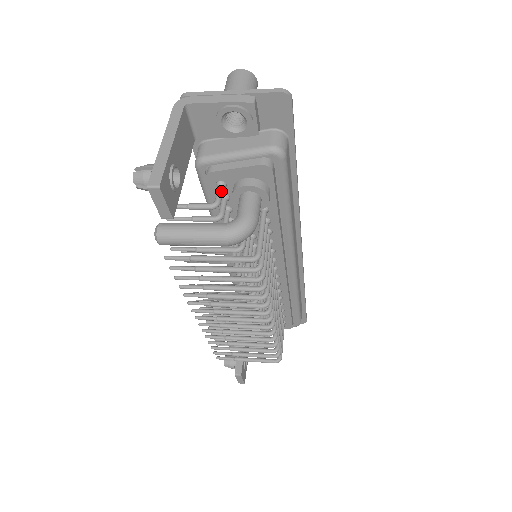
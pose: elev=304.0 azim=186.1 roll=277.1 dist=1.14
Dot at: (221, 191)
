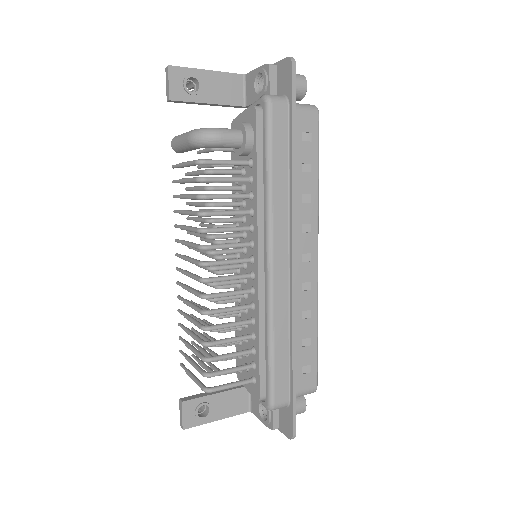
Dot at: occluded
